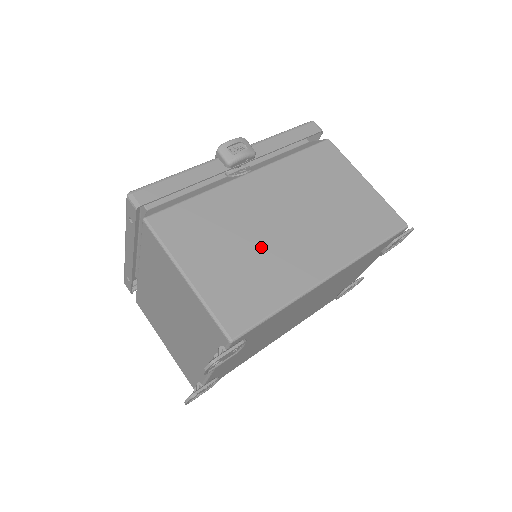
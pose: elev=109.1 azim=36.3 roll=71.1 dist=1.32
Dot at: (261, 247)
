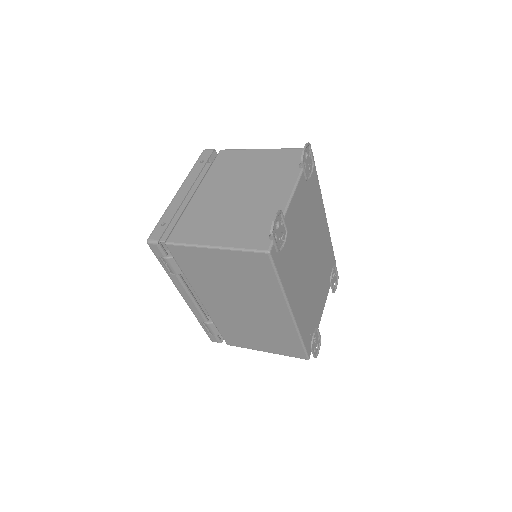
Dot at: occluded
